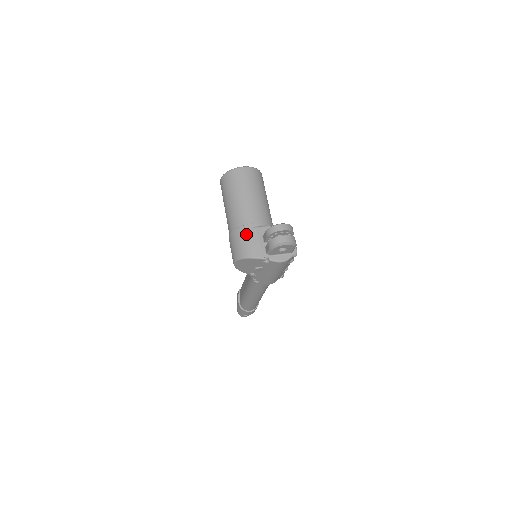
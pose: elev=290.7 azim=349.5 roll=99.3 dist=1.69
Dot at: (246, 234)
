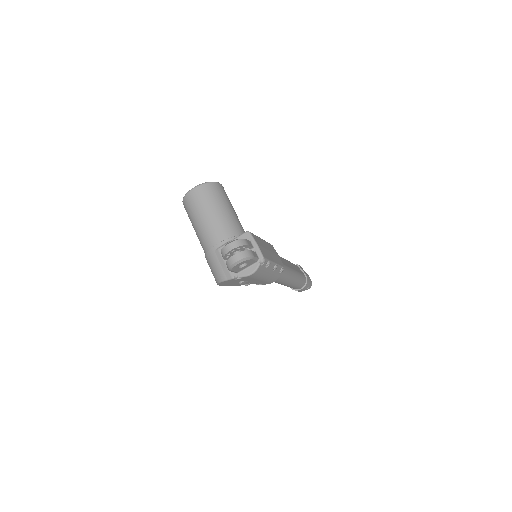
Dot at: (213, 258)
